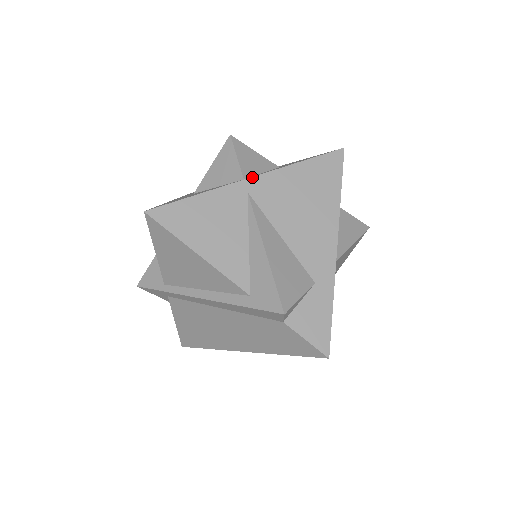
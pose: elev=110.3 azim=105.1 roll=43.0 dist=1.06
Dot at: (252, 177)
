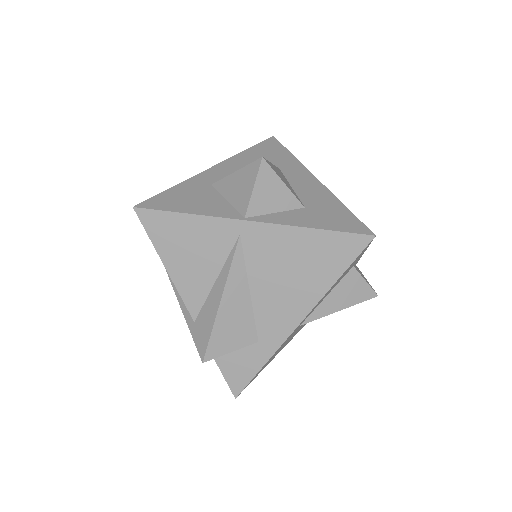
Dot at: (253, 221)
